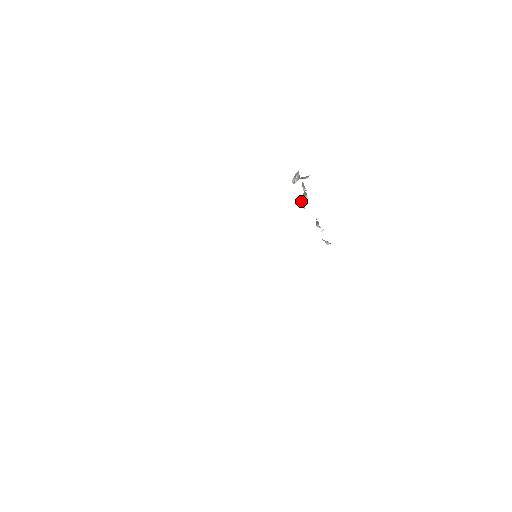
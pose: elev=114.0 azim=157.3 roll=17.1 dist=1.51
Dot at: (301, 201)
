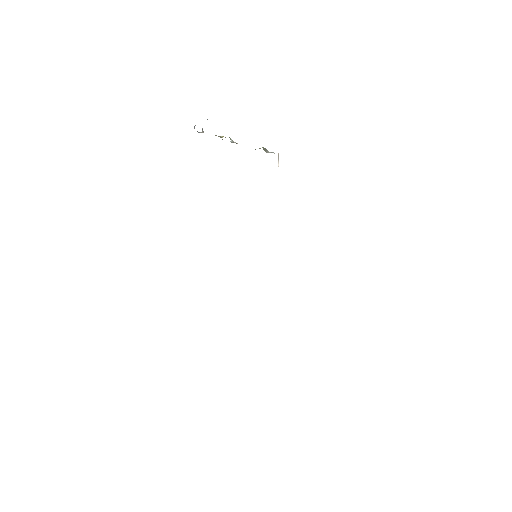
Dot at: occluded
